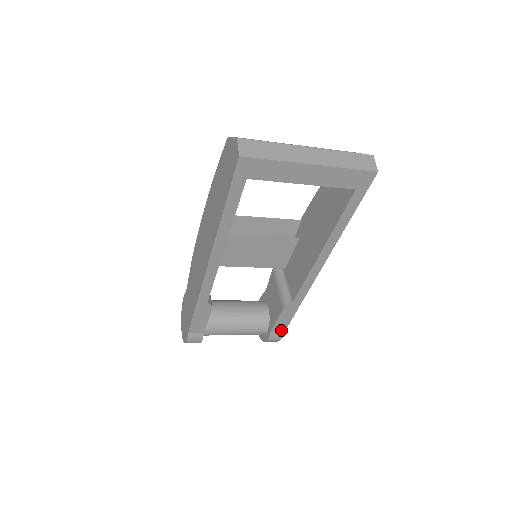
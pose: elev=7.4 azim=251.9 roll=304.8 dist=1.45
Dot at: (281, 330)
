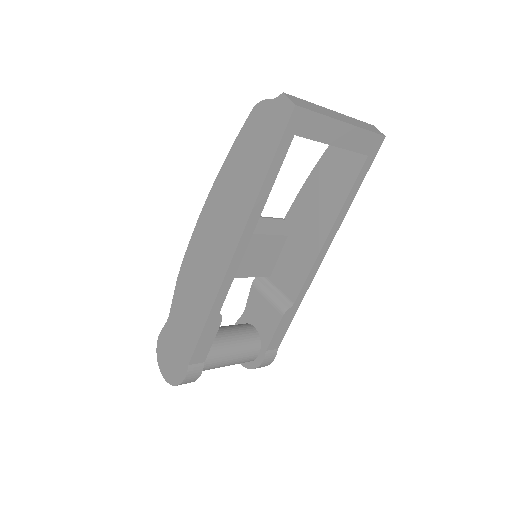
Dot at: (275, 347)
